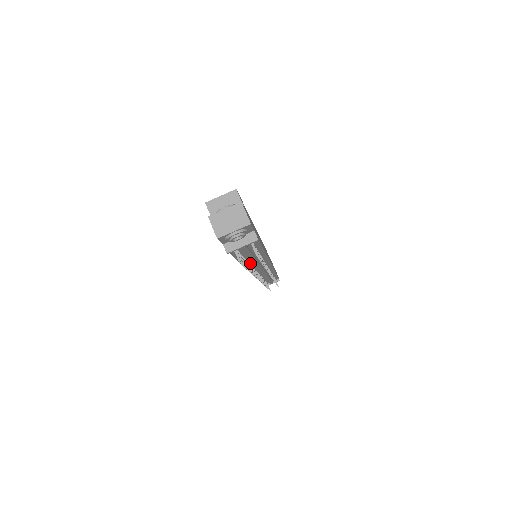
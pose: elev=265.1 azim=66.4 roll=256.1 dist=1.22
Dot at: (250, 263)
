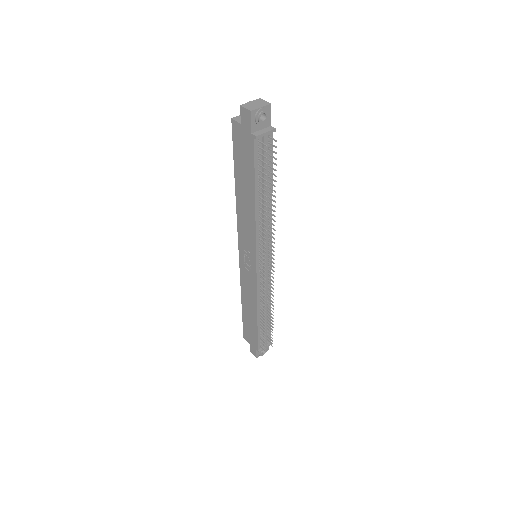
Dot at: (260, 220)
